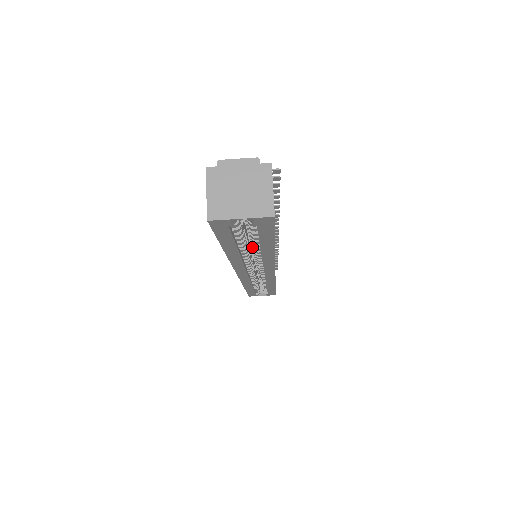
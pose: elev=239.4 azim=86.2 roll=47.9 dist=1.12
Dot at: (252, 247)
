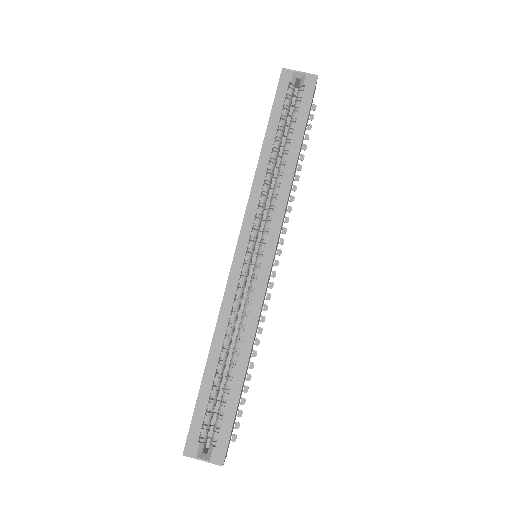
Dot at: (258, 238)
